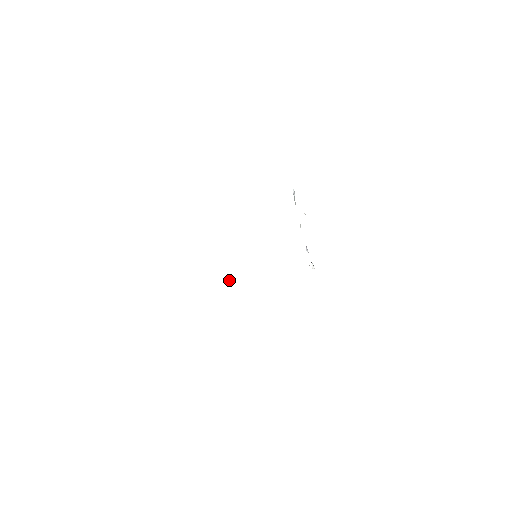
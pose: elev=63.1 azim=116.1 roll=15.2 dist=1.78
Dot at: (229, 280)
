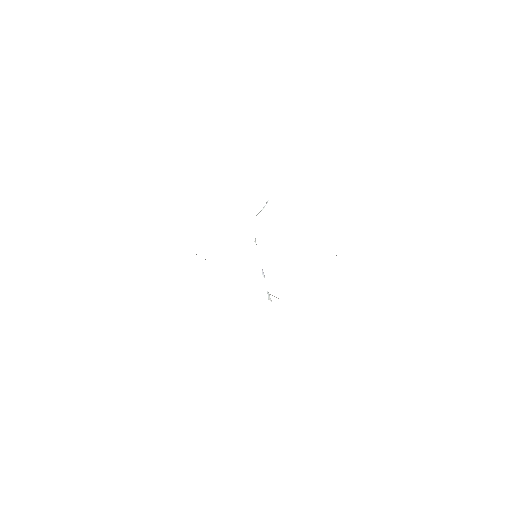
Dot at: occluded
